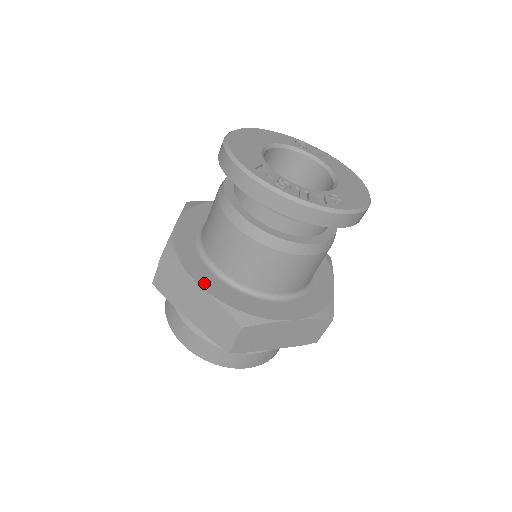
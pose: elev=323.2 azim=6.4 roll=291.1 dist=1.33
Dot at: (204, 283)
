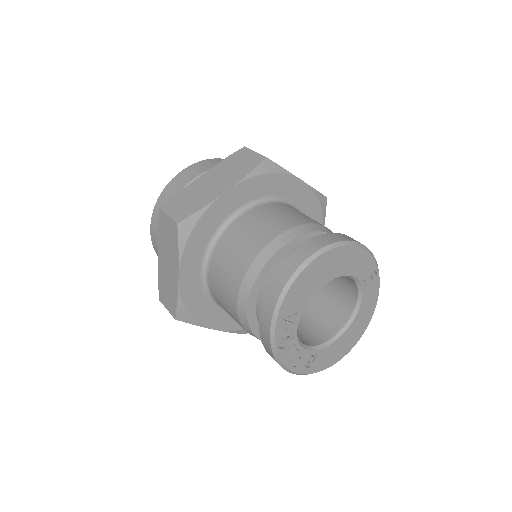
Dot at: (185, 274)
